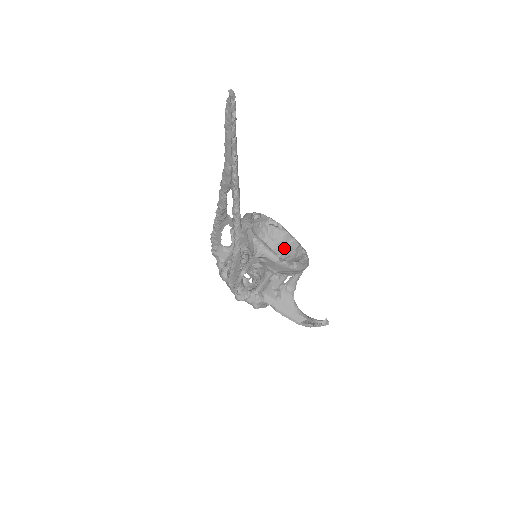
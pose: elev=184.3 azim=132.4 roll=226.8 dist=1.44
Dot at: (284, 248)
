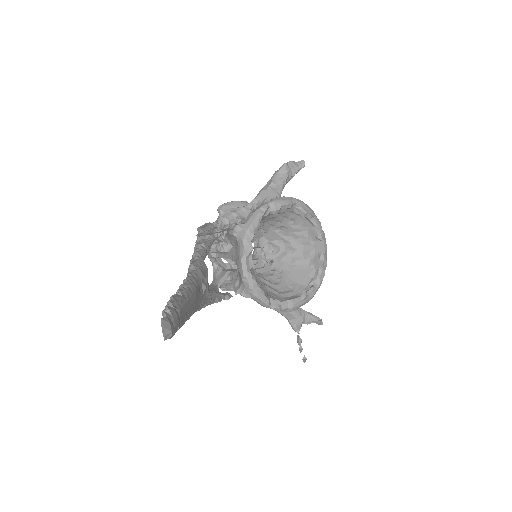
Dot at: (303, 242)
